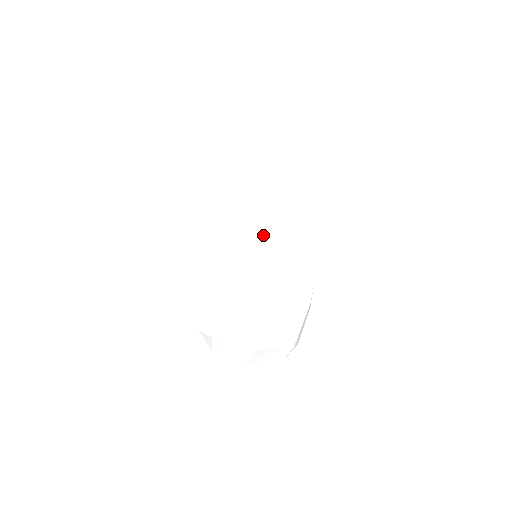
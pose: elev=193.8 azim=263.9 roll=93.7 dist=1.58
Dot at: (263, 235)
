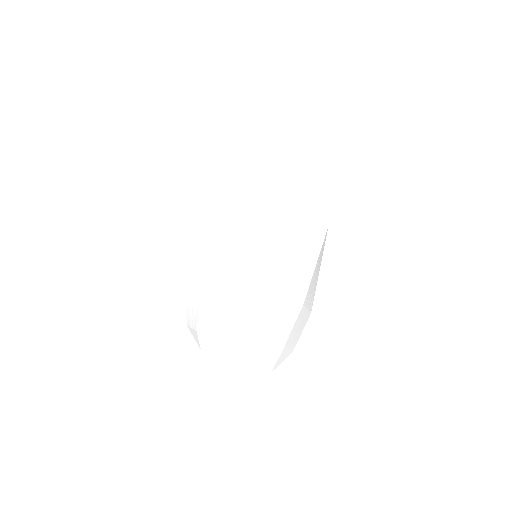
Dot at: (255, 226)
